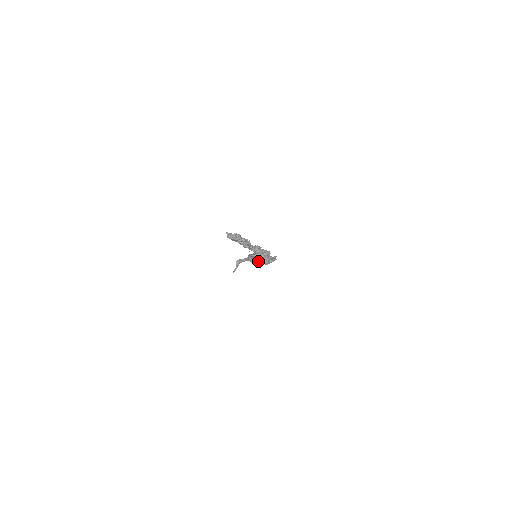
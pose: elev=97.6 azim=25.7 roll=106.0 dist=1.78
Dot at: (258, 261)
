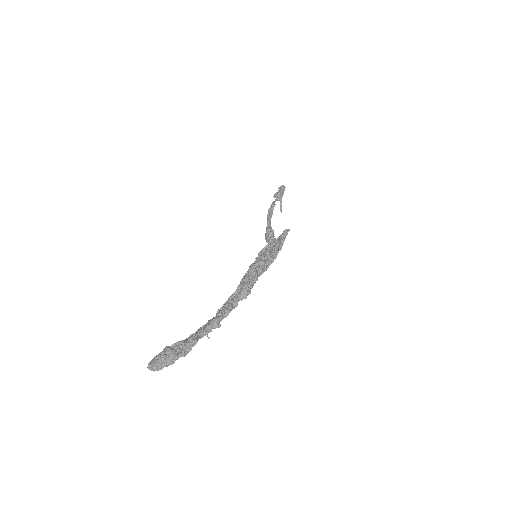
Dot at: occluded
